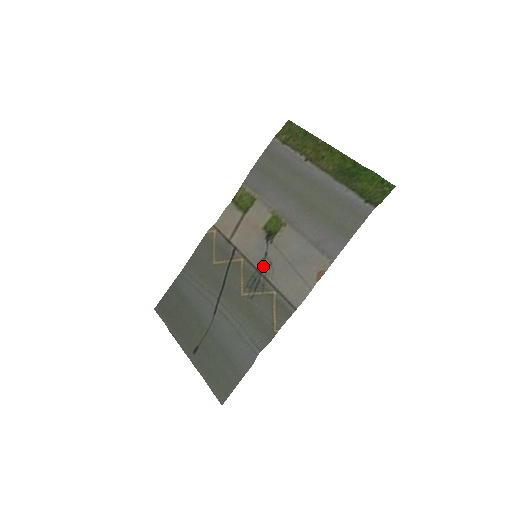
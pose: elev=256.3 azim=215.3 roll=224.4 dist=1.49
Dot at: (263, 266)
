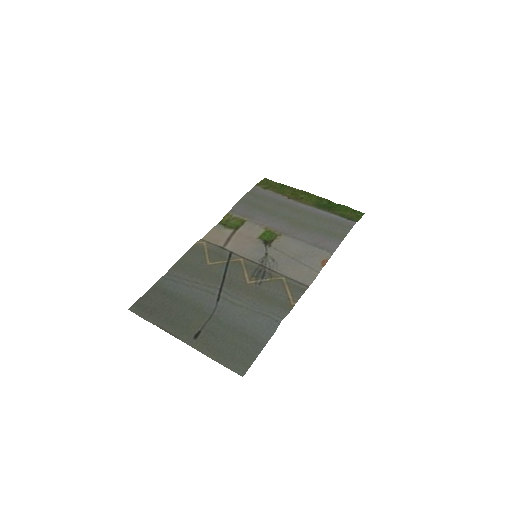
Dot at: (265, 262)
